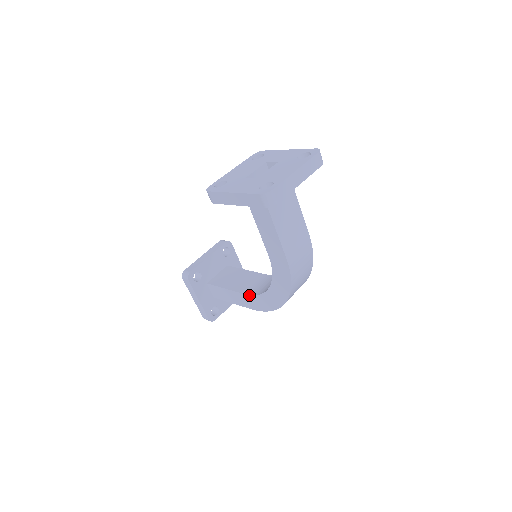
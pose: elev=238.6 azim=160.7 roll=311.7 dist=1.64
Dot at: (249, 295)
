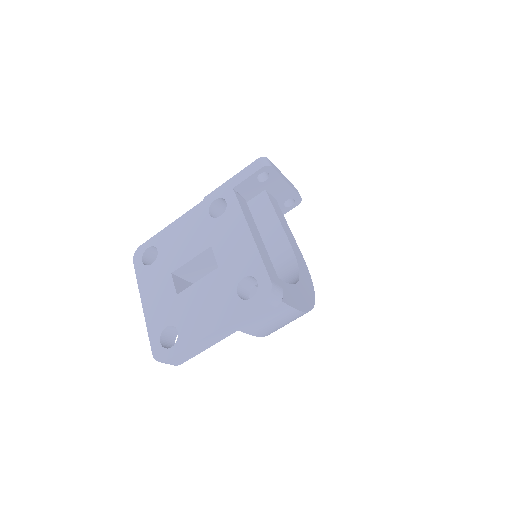
Dot at: occluded
